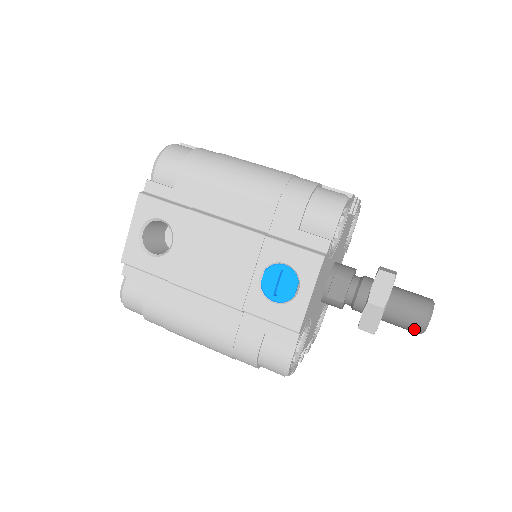
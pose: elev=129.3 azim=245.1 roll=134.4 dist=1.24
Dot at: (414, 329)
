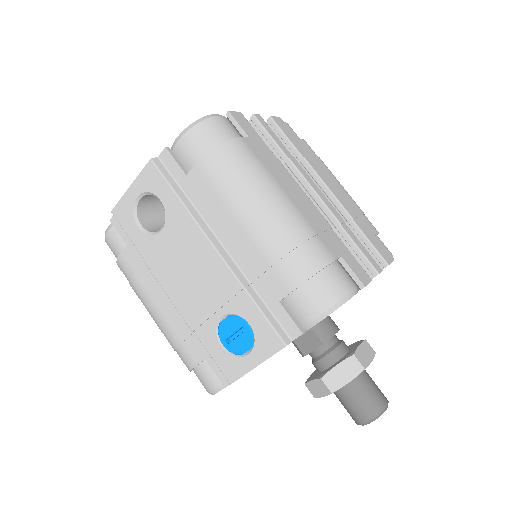
Dot at: (352, 418)
